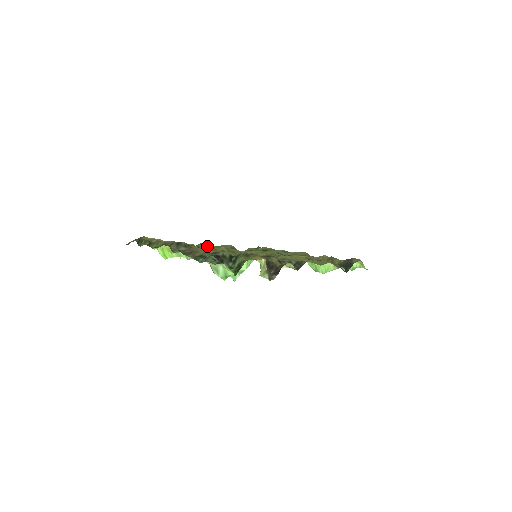
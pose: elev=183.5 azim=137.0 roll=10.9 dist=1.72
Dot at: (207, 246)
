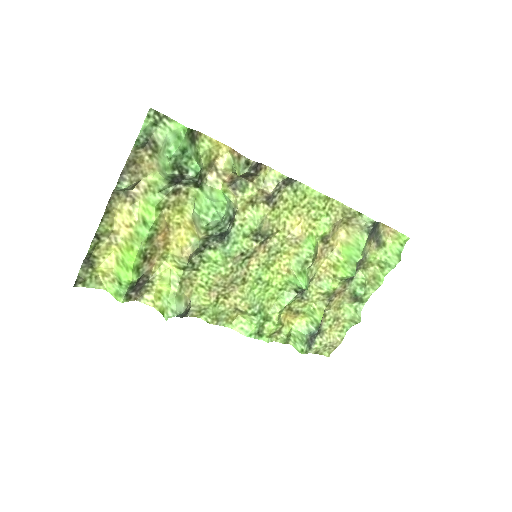
Dot at: (201, 310)
